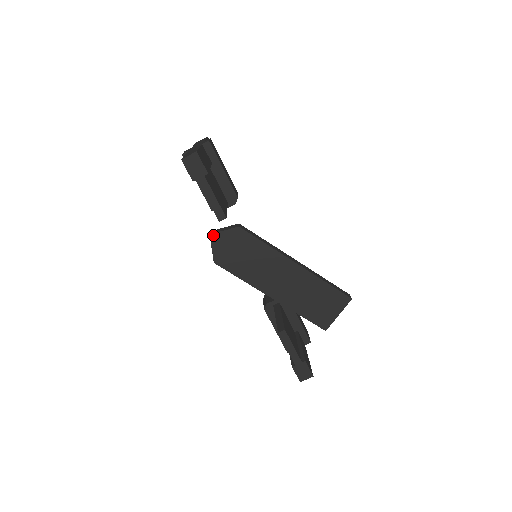
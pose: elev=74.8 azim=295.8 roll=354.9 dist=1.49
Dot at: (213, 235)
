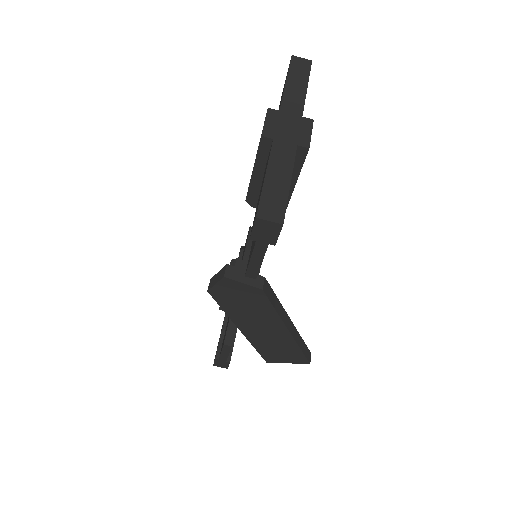
Dot at: (227, 279)
